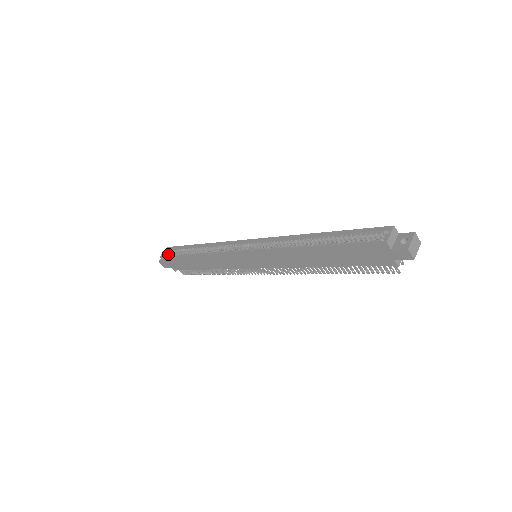
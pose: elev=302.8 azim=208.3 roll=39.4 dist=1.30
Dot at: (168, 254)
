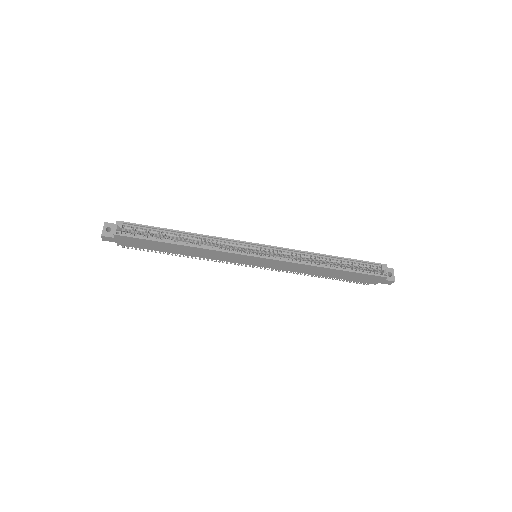
Dot at: (125, 232)
